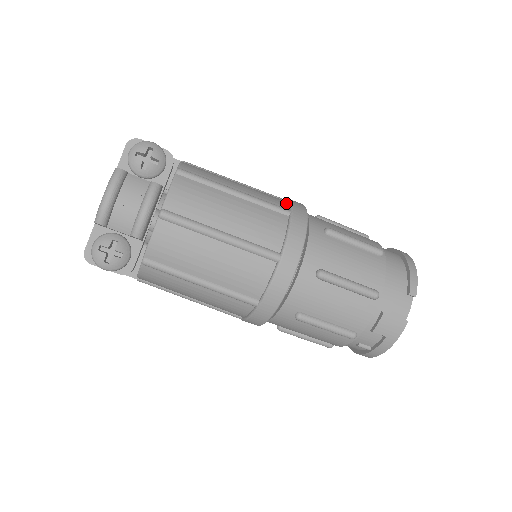
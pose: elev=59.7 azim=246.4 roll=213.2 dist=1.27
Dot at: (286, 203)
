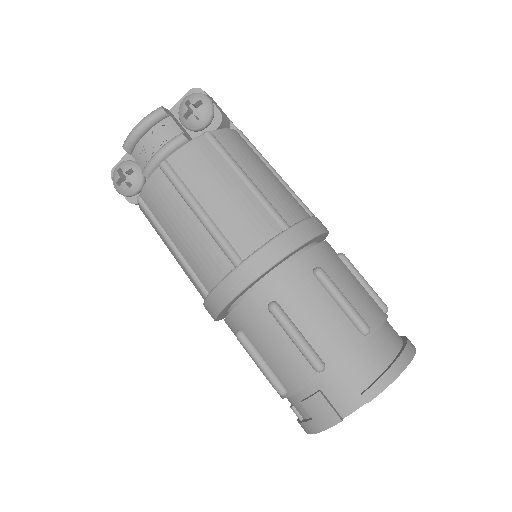
Dot at: (300, 219)
